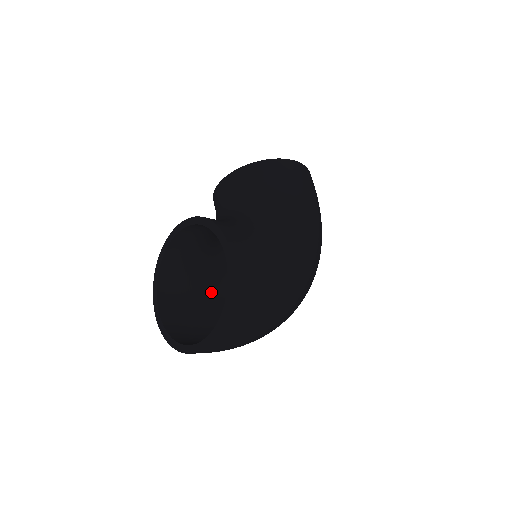
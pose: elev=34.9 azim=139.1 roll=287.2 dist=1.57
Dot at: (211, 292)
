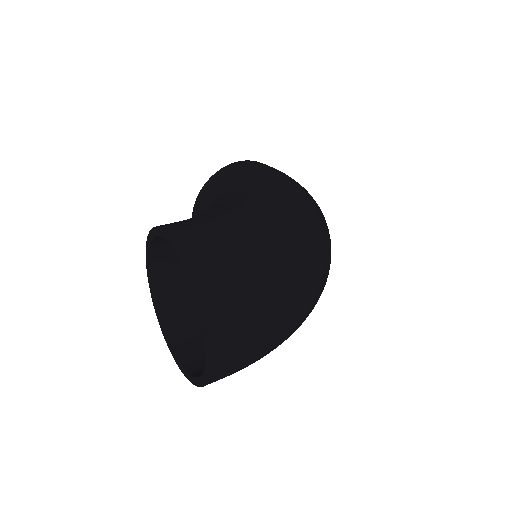
Dot at: occluded
